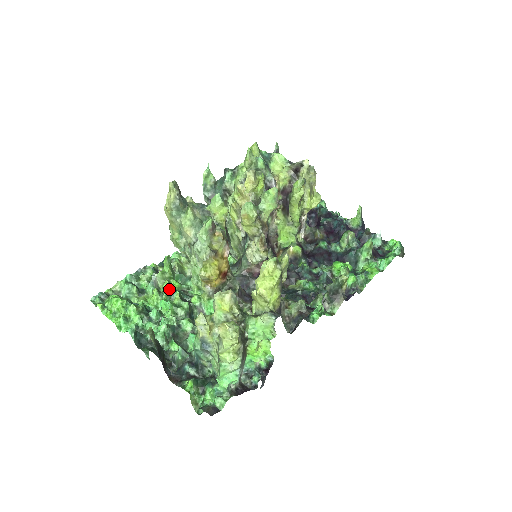
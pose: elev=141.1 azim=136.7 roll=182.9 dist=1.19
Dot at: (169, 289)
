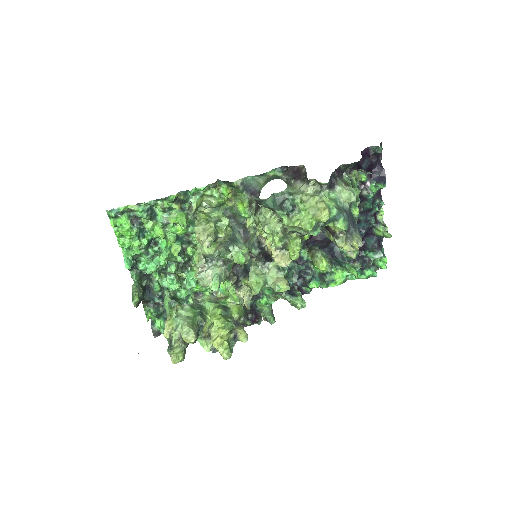
Dot at: occluded
